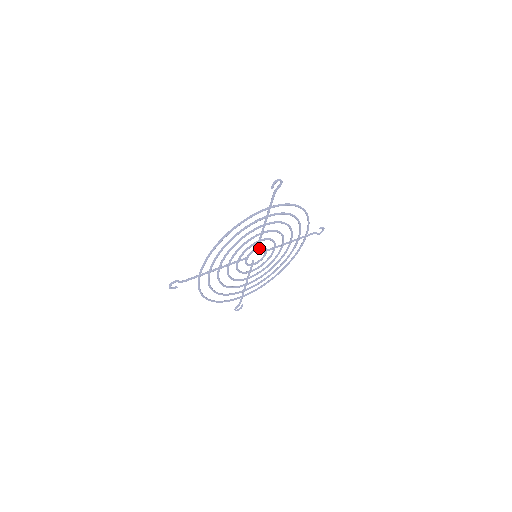
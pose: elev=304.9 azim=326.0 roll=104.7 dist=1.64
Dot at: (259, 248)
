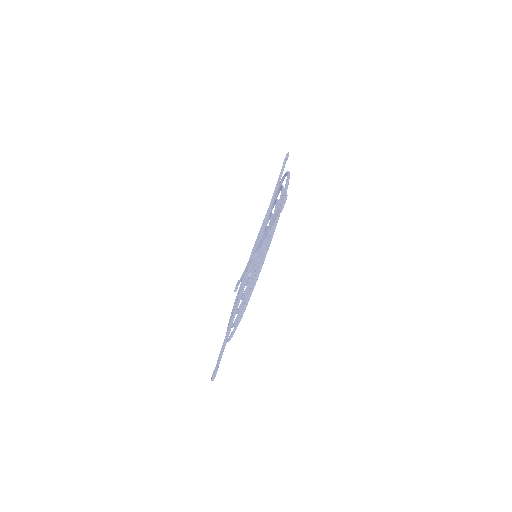
Dot at: occluded
